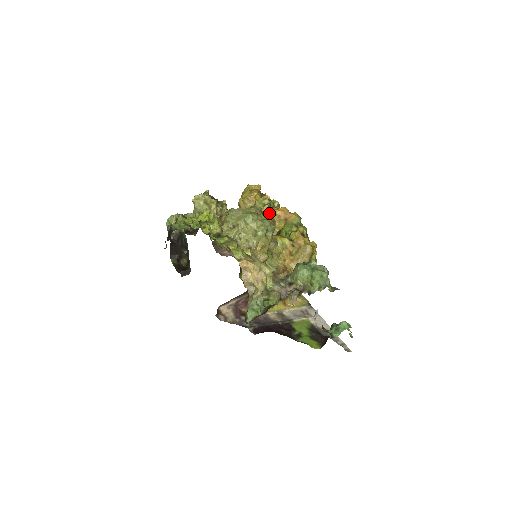
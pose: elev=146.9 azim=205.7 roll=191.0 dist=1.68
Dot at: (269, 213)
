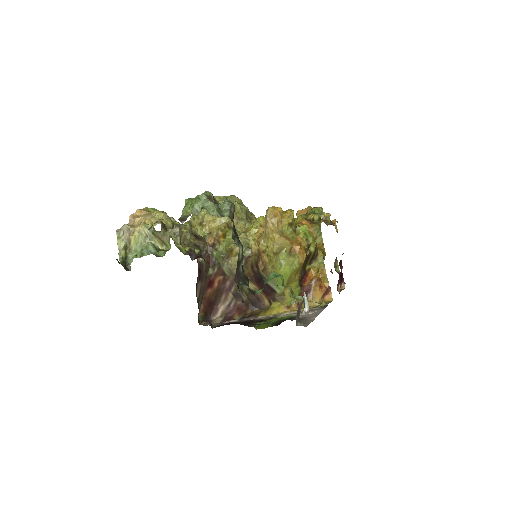
Dot at: occluded
